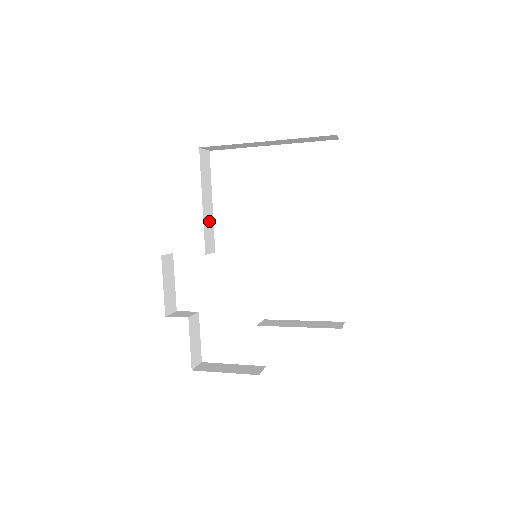
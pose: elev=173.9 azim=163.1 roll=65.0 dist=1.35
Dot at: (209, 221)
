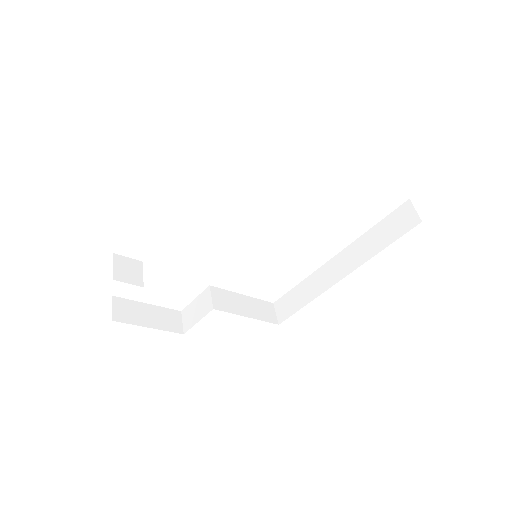
Dot at: occluded
